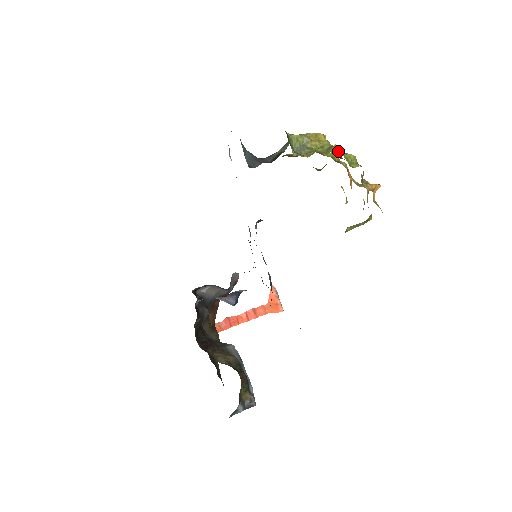
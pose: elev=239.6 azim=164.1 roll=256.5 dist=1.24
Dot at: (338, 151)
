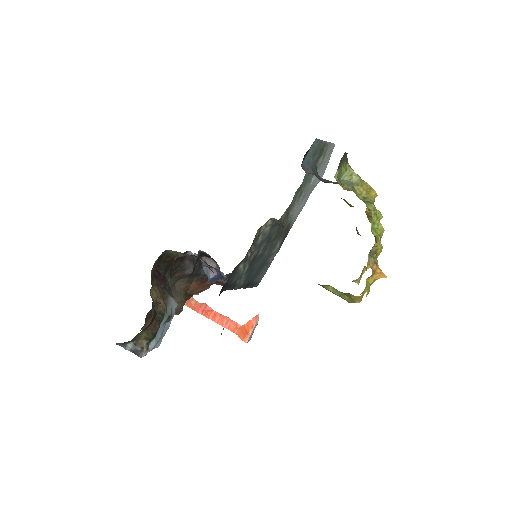
Dot at: (371, 208)
